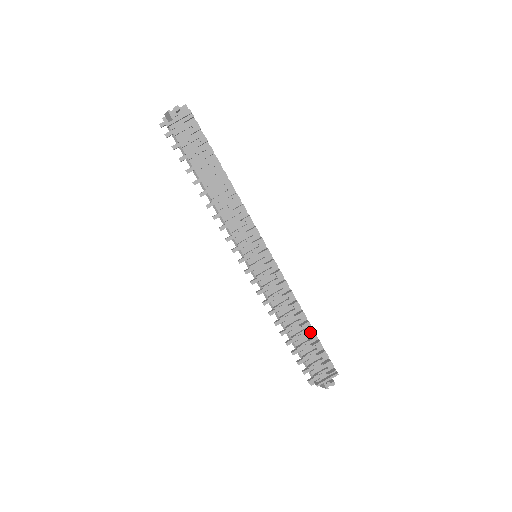
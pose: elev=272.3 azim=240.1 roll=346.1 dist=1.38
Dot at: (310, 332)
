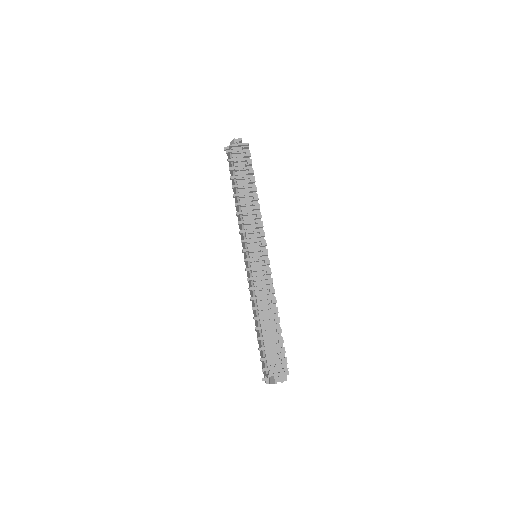
Dot at: (277, 327)
